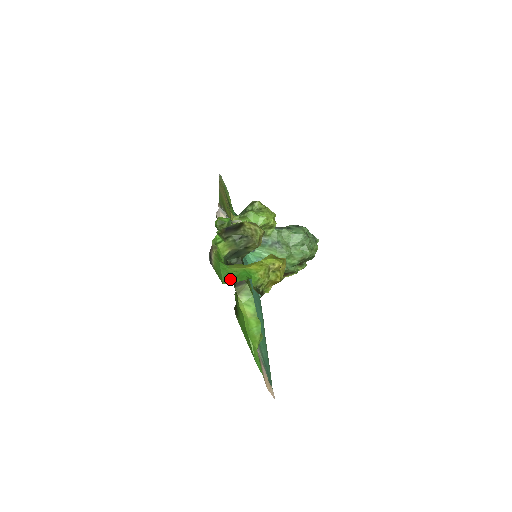
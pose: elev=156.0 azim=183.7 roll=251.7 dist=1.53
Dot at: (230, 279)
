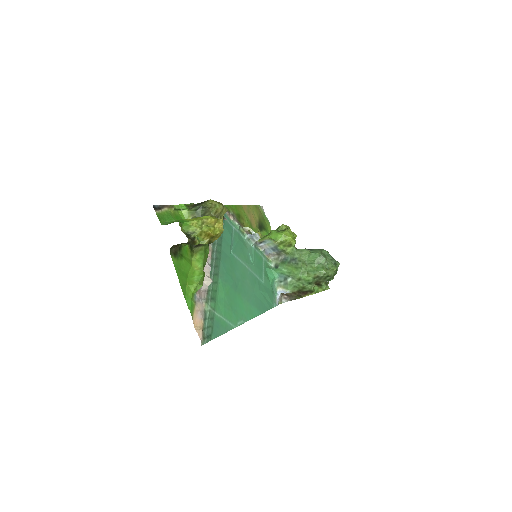
Dot at: (169, 223)
